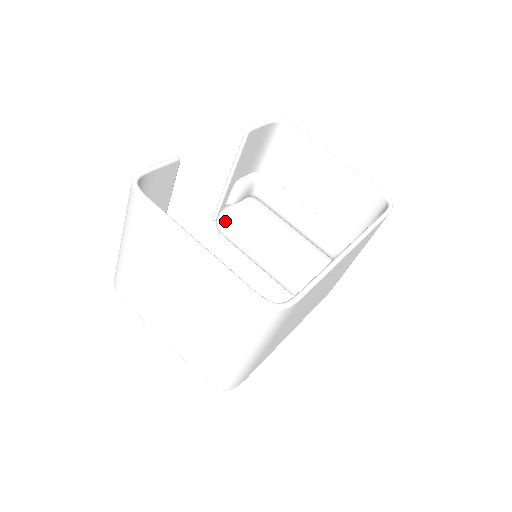
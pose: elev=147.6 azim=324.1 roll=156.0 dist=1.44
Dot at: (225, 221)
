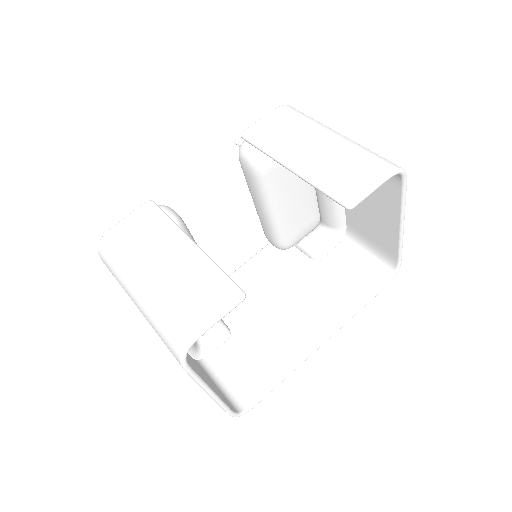
Dot at: (253, 170)
